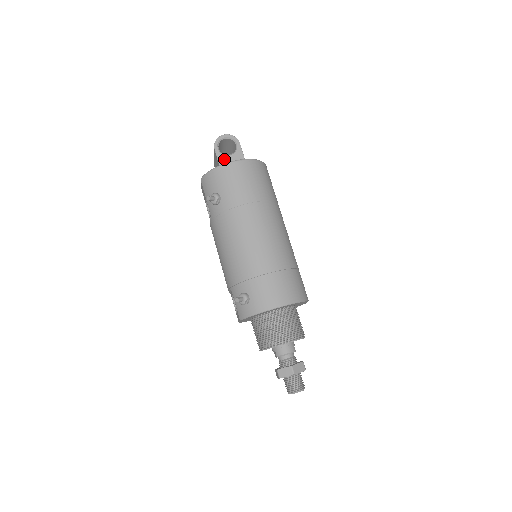
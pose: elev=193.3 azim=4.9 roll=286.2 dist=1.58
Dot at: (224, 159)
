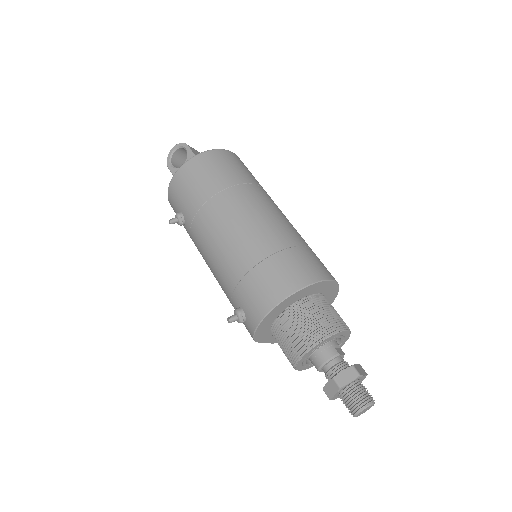
Dot at: occluded
